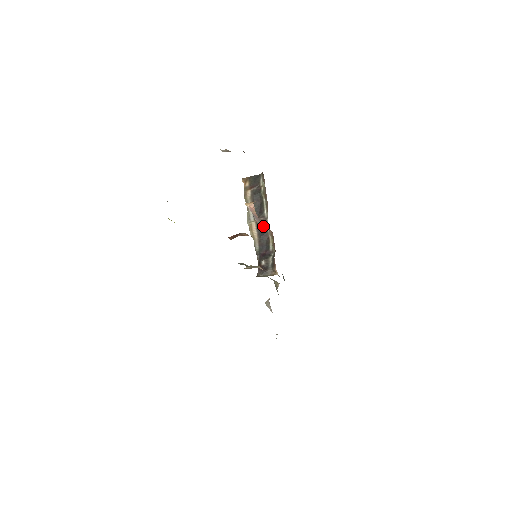
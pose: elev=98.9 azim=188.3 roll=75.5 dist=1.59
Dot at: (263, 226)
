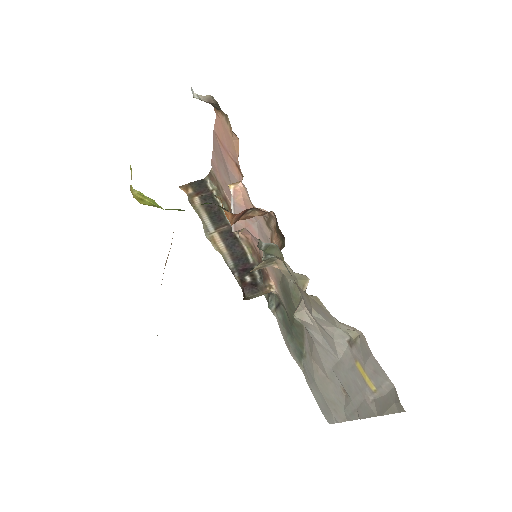
Dot at: (242, 225)
